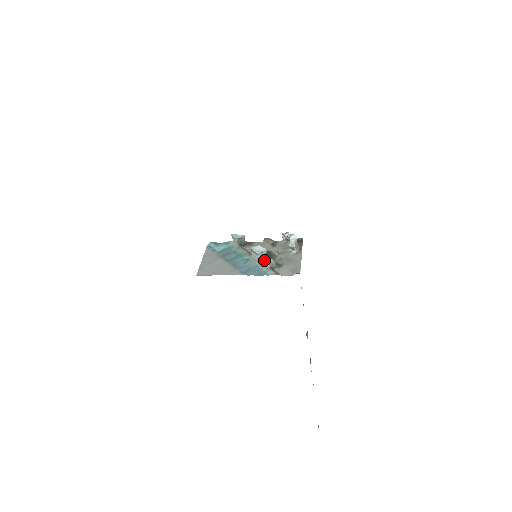
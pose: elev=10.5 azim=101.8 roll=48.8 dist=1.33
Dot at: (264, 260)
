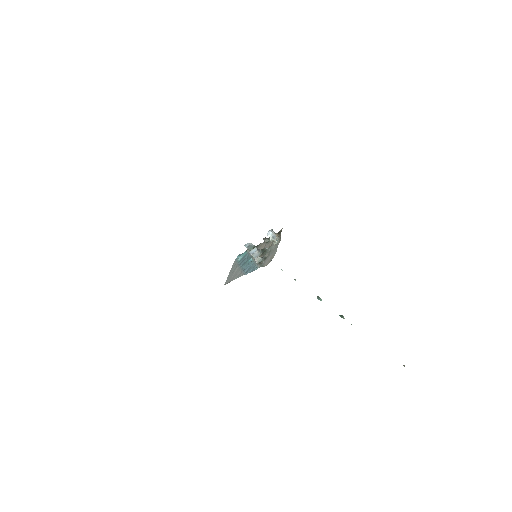
Dot at: occluded
